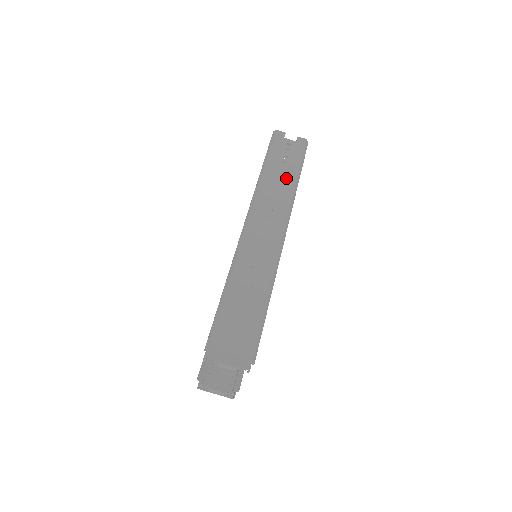
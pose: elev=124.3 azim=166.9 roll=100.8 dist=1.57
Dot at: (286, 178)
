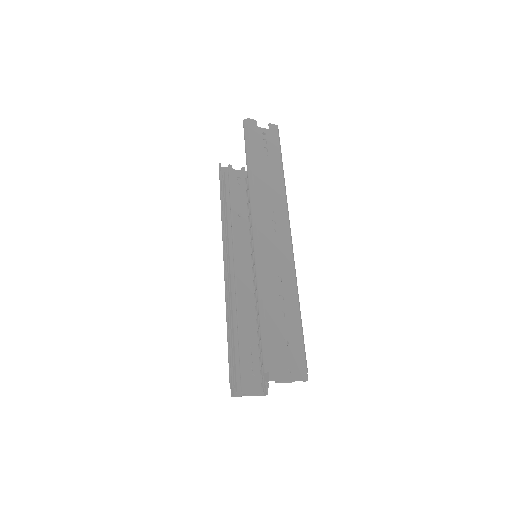
Dot at: (274, 174)
